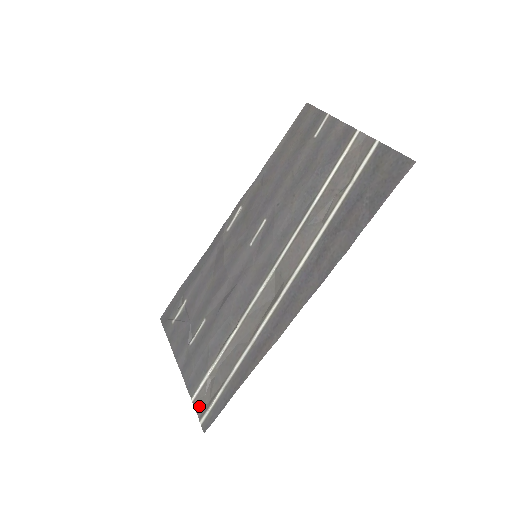
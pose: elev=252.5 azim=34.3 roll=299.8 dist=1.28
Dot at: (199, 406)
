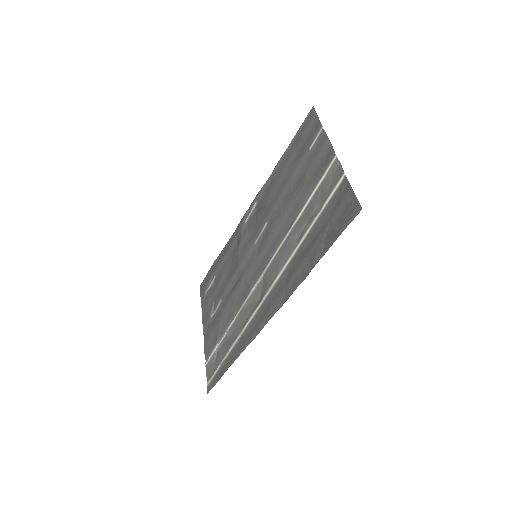
Dot at: (208, 371)
